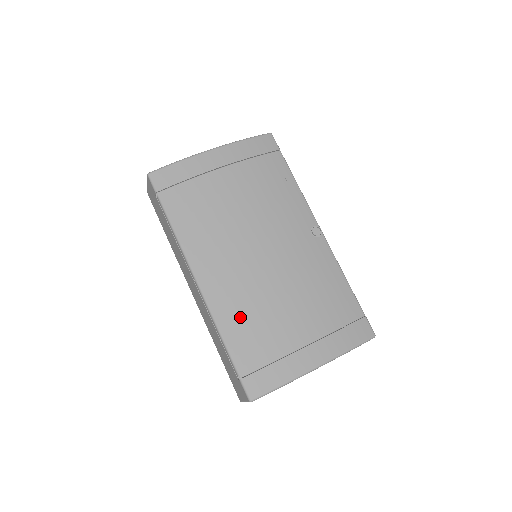
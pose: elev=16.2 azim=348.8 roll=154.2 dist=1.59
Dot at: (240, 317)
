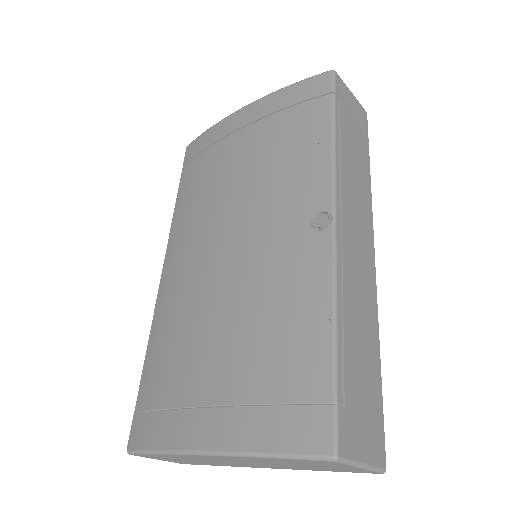
Dot at: (167, 329)
